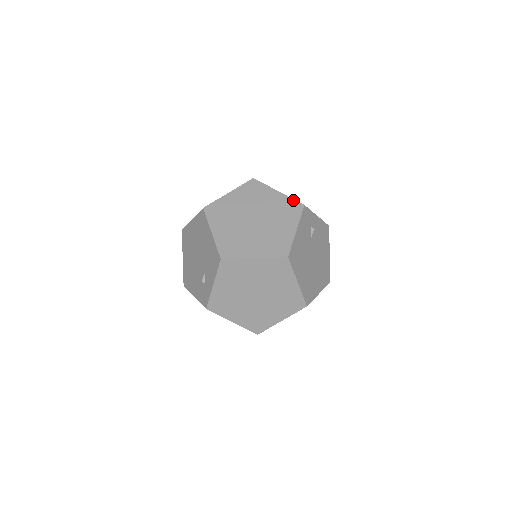
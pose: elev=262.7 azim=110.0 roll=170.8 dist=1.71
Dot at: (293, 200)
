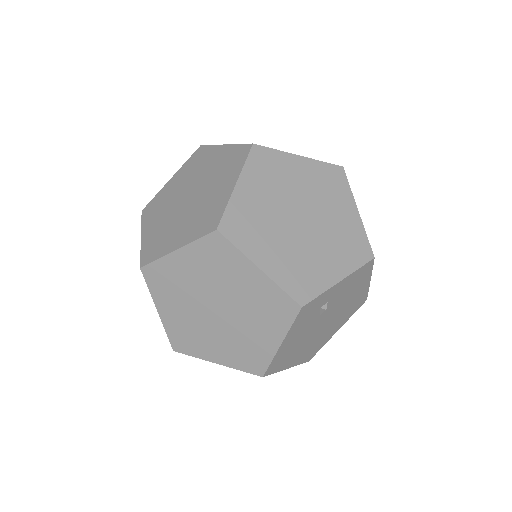
Dot at: (283, 293)
